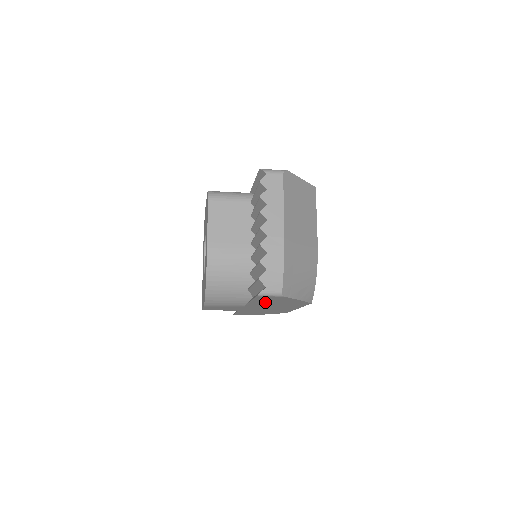
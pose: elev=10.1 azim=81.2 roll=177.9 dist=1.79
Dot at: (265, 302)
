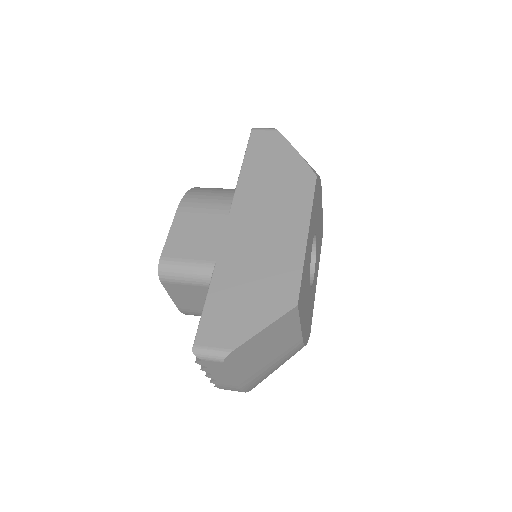
Dot at: occluded
